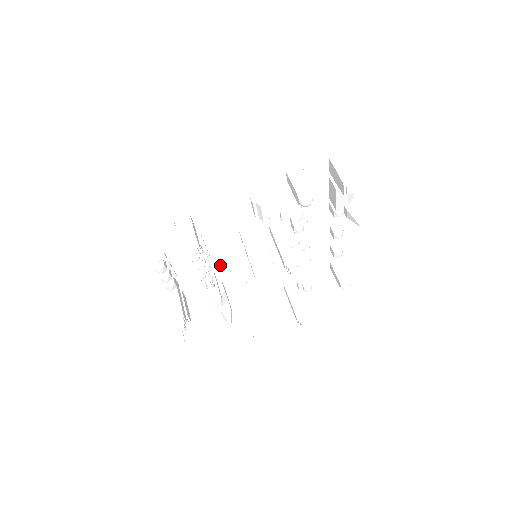
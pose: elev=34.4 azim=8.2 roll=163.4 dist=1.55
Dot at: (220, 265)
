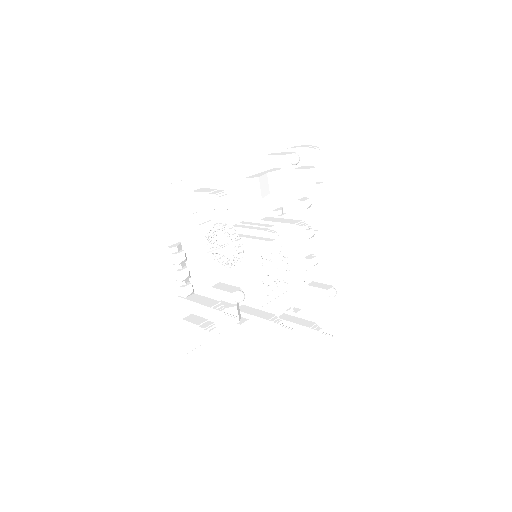
Dot at: (225, 274)
